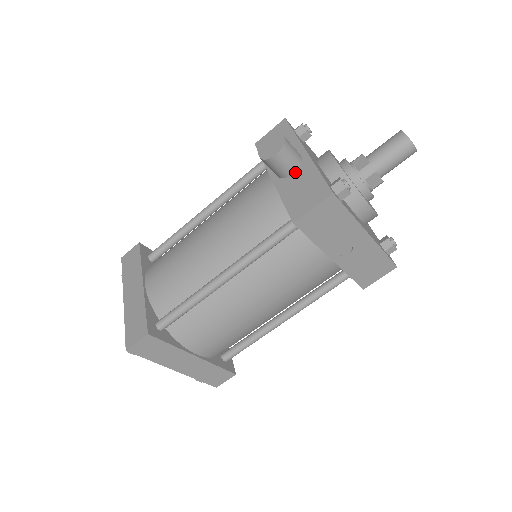
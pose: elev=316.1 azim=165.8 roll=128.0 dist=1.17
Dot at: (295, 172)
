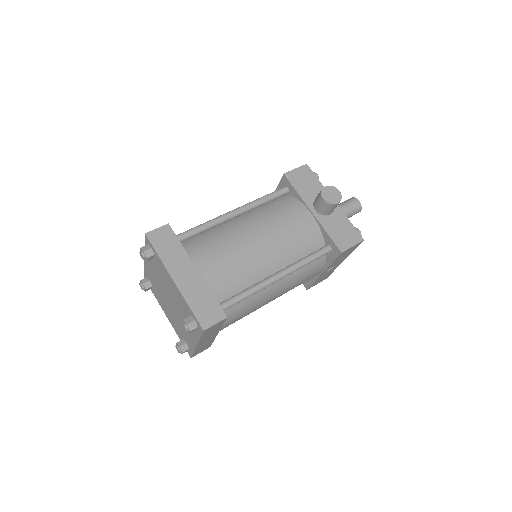
Dot at: (331, 214)
